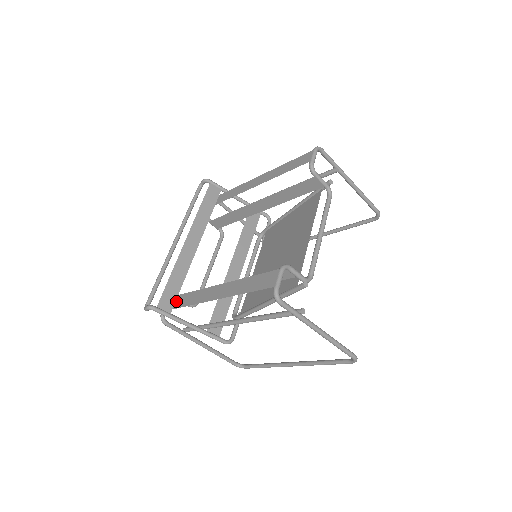
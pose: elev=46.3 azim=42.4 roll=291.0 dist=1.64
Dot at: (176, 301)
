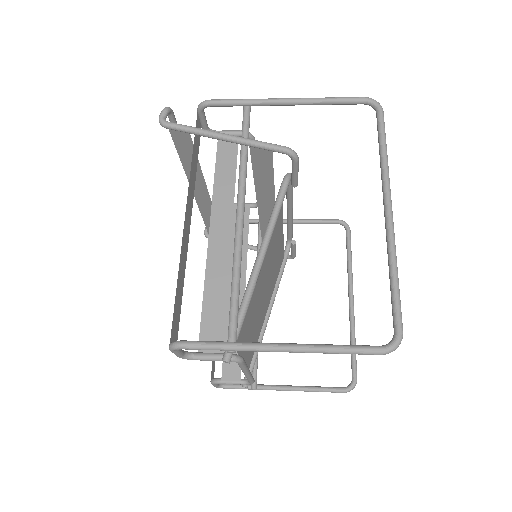
Dot at: occluded
